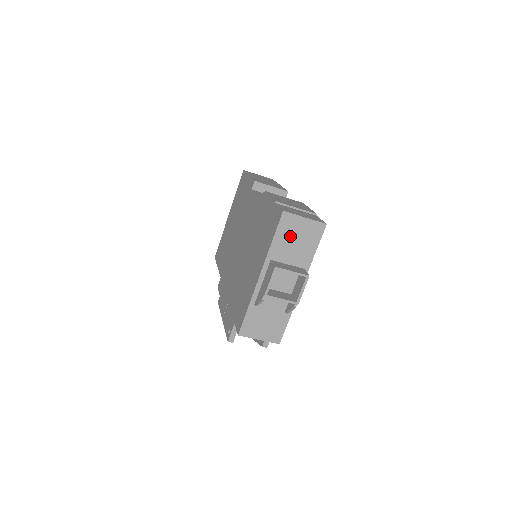
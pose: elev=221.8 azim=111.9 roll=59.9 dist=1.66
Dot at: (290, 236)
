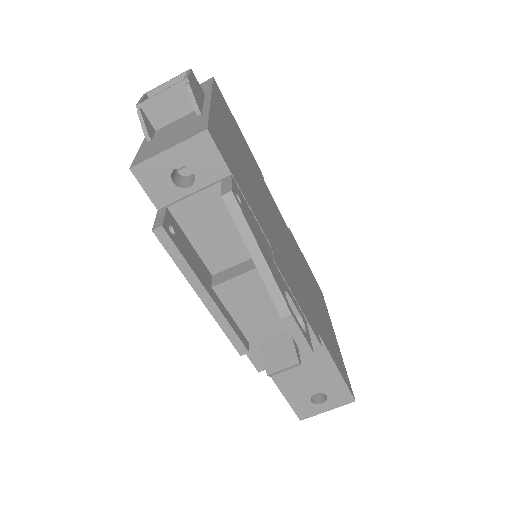
Dot at: occluded
